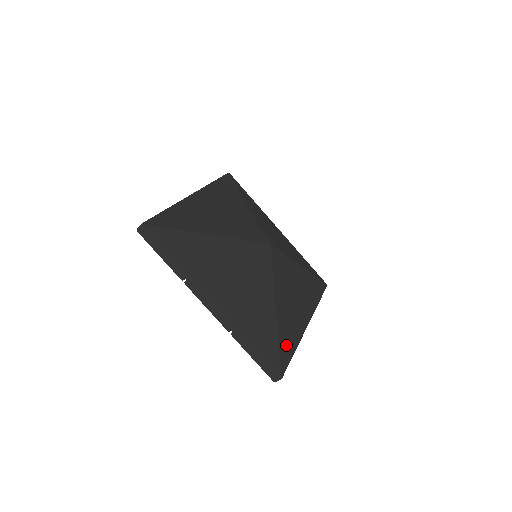
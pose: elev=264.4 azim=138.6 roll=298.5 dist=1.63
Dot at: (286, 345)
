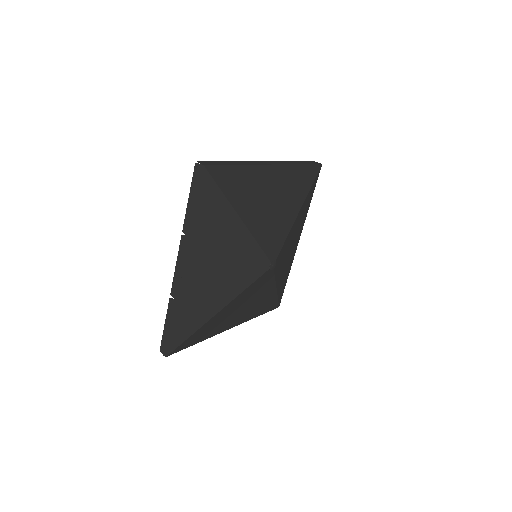
Dot at: (197, 337)
